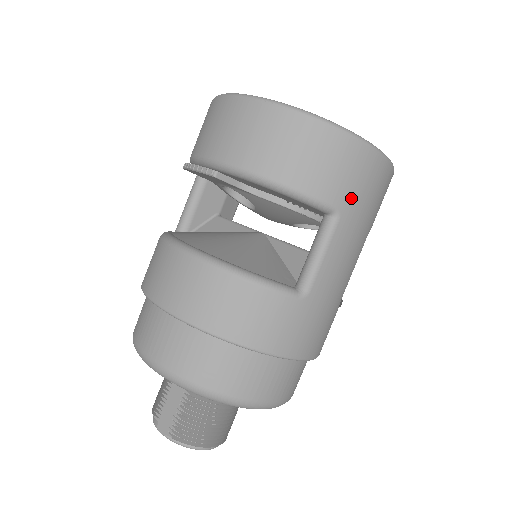
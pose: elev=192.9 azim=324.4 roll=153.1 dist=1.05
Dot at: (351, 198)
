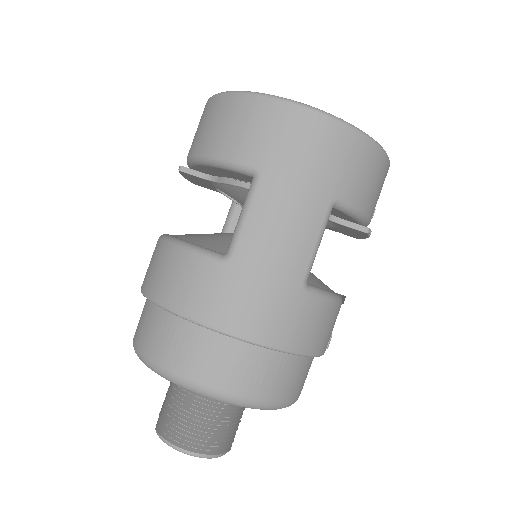
Dot at: (272, 156)
